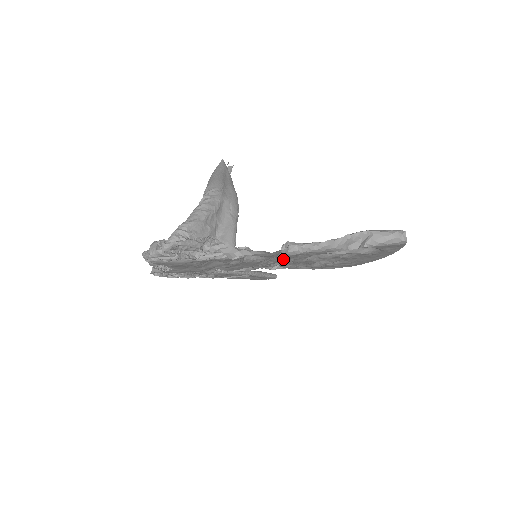
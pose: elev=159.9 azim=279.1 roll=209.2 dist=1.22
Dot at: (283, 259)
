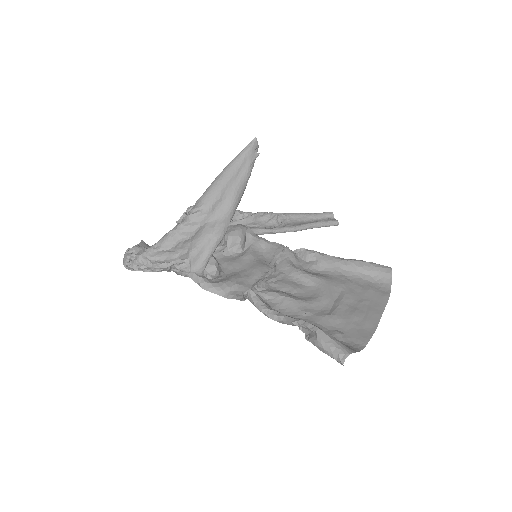
Dot at: (260, 287)
